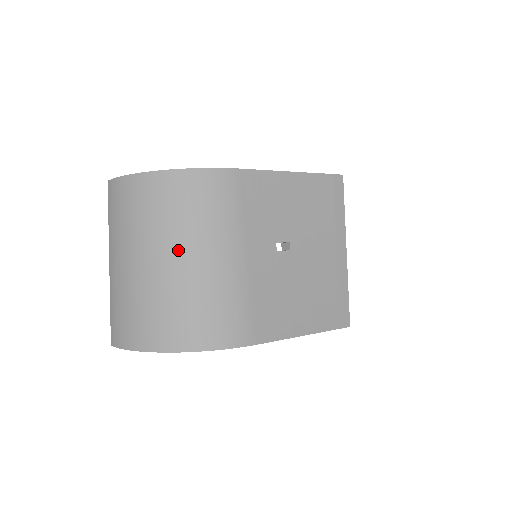
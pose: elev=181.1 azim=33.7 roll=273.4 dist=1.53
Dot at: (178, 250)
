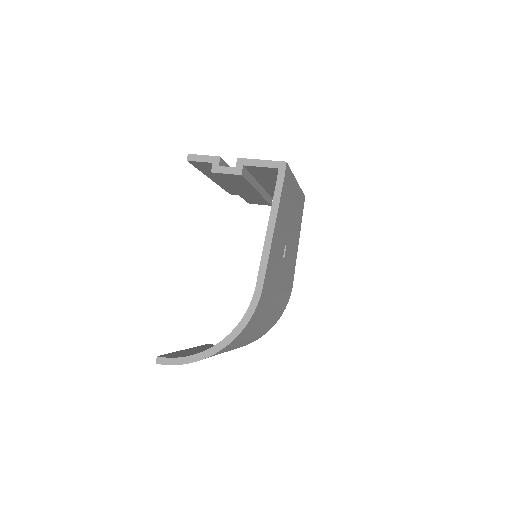
Dot at: (252, 335)
